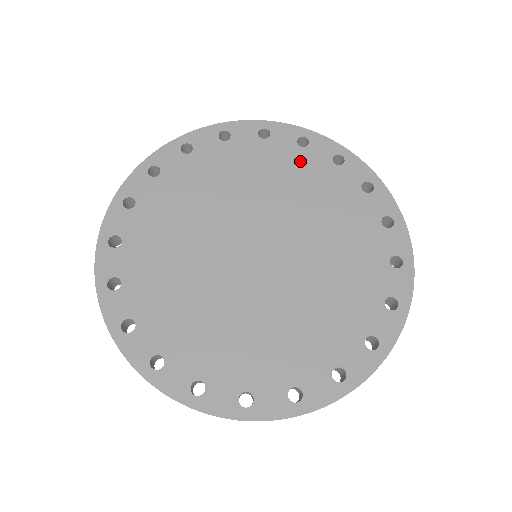
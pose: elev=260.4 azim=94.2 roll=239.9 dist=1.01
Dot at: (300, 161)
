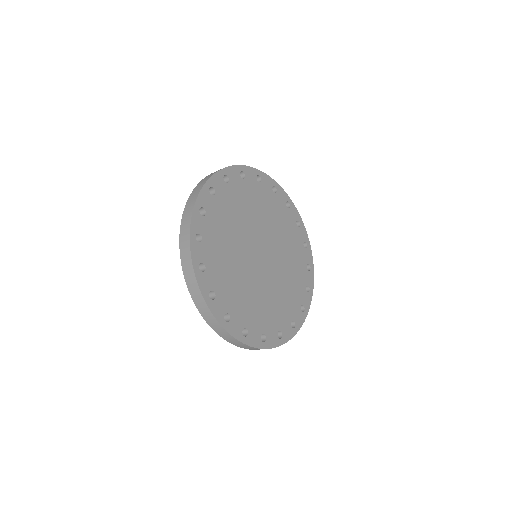
Dot at: (285, 215)
